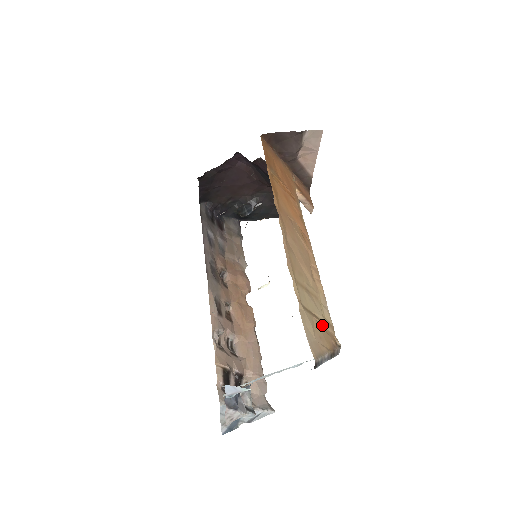
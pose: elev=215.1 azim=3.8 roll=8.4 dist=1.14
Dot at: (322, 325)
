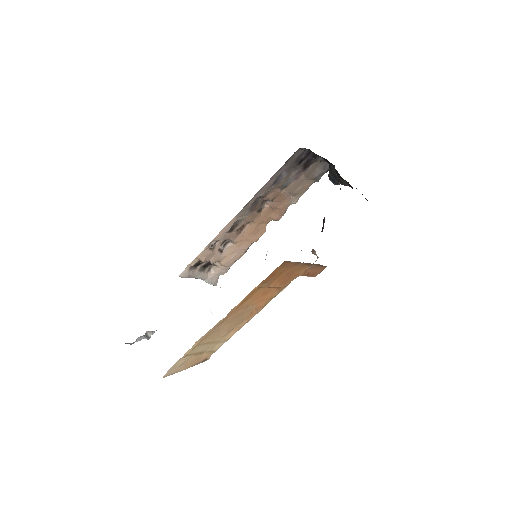
Dot at: (202, 354)
